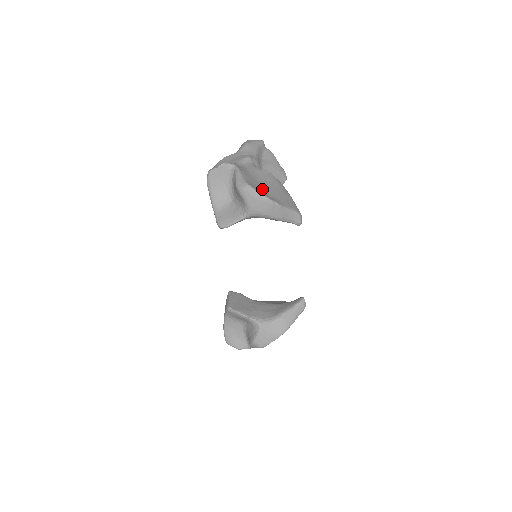
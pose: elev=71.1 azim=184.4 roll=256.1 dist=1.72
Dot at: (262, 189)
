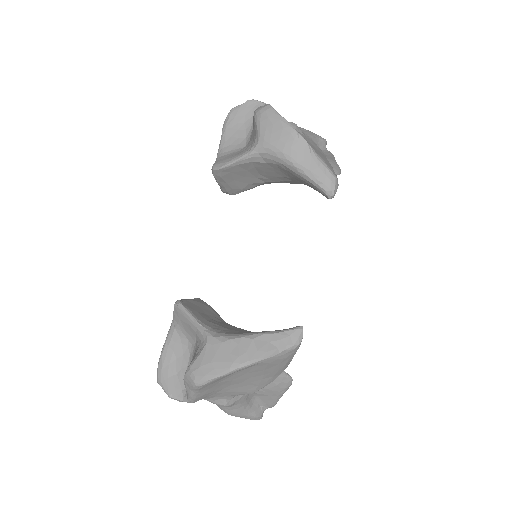
Dot at: occluded
